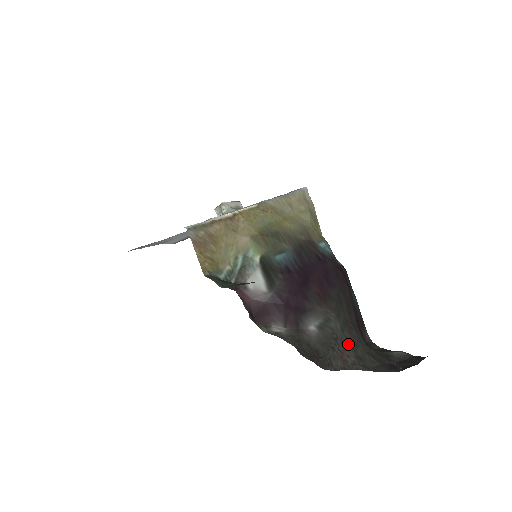
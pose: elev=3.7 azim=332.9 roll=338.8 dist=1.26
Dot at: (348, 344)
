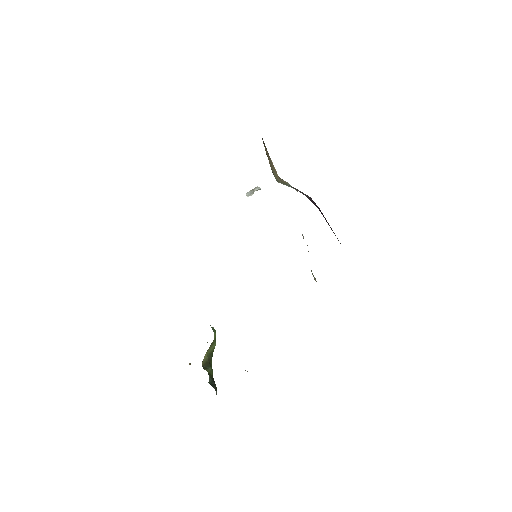
Dot at: occluded
